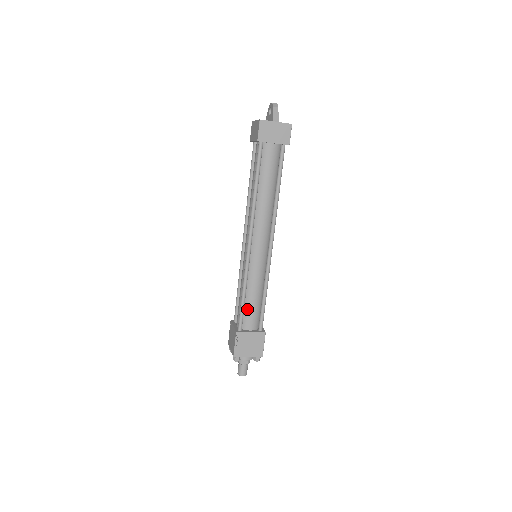
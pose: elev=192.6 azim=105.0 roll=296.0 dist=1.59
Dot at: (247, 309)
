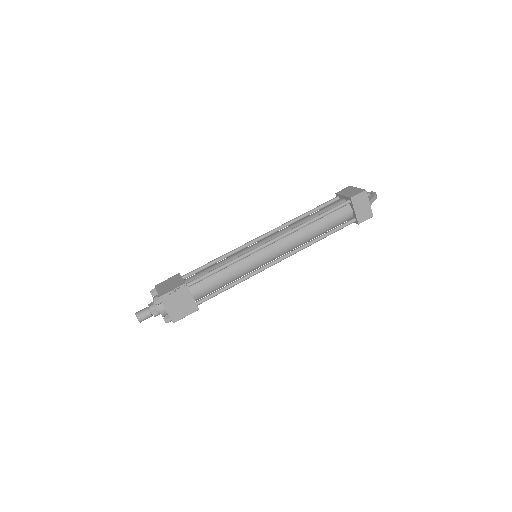
Dot at: (210, 279)
